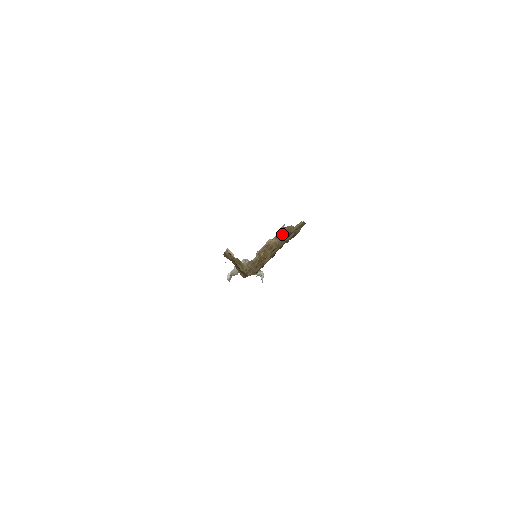
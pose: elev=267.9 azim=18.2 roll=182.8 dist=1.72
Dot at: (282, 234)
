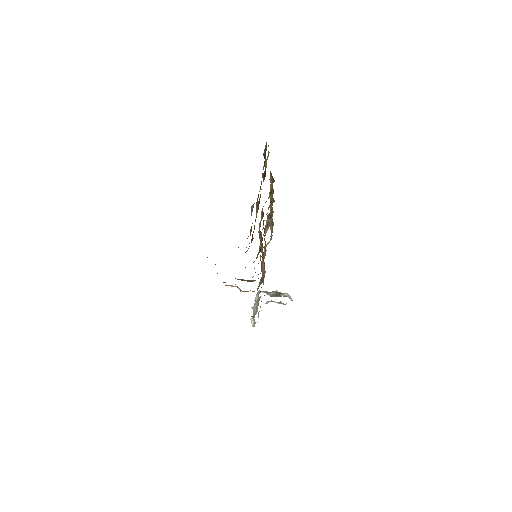
Dot at: (270, 218)
